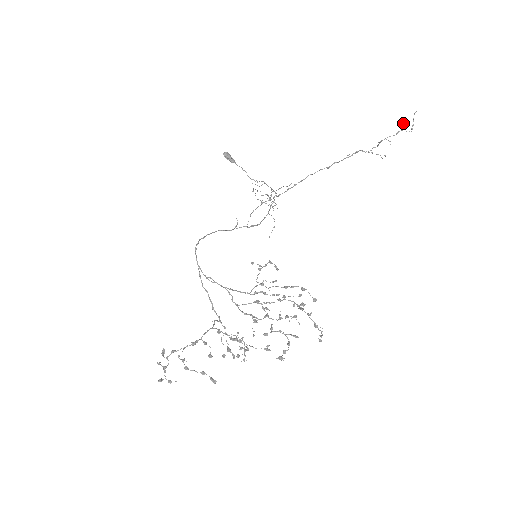
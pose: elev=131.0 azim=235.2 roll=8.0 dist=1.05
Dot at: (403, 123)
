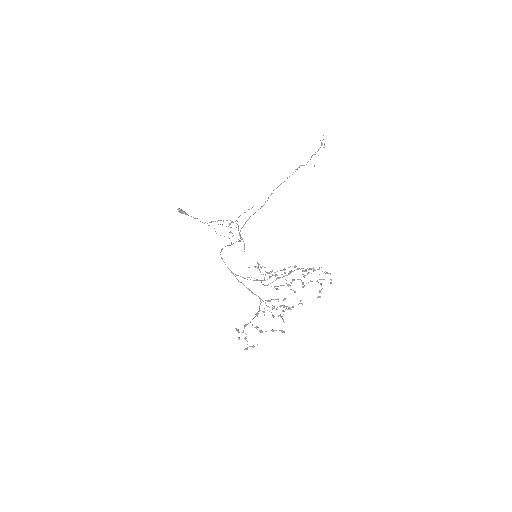
Dot at: (321, 142)
